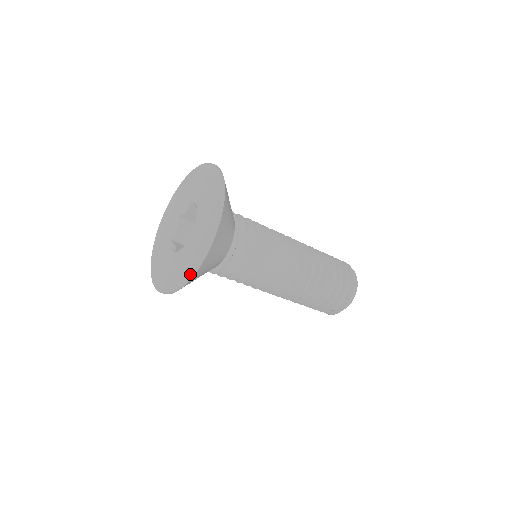
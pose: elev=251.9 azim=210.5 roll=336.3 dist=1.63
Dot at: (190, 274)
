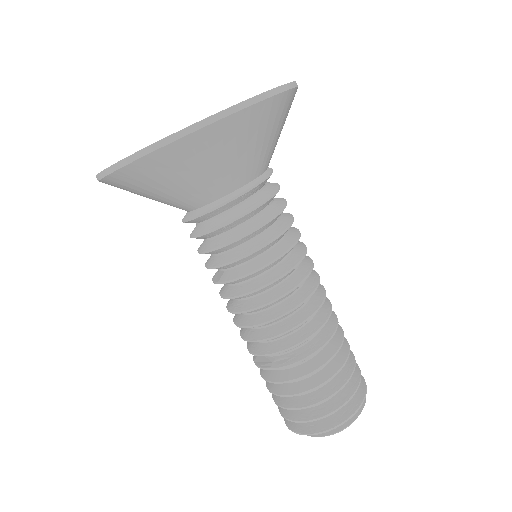
Dot at: occluded
